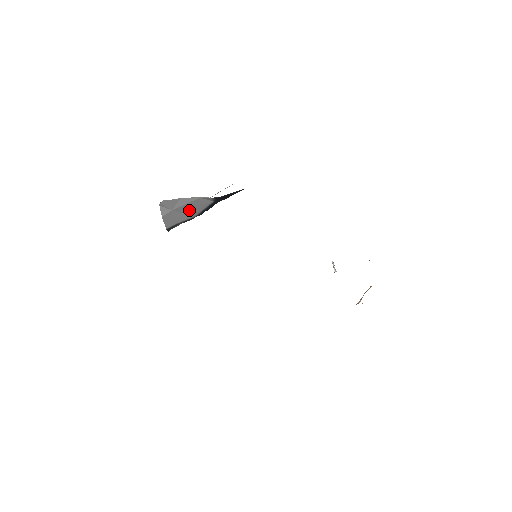
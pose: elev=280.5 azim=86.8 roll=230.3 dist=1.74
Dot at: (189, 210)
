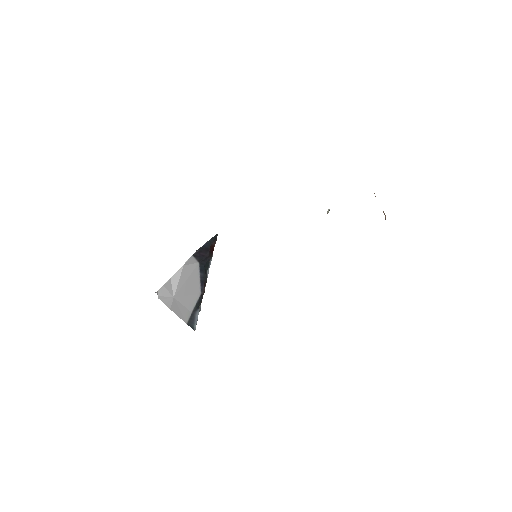
Dot at: (188, 288)
